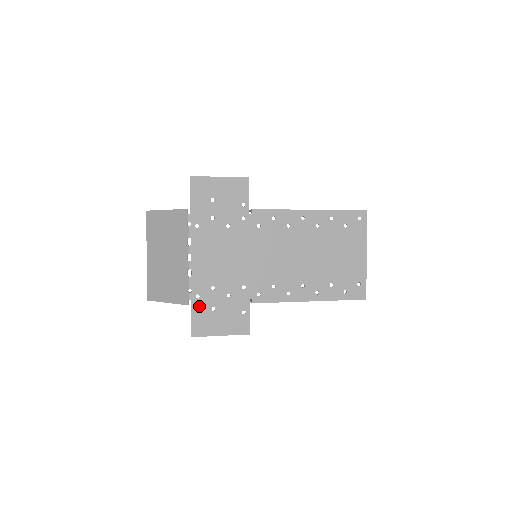
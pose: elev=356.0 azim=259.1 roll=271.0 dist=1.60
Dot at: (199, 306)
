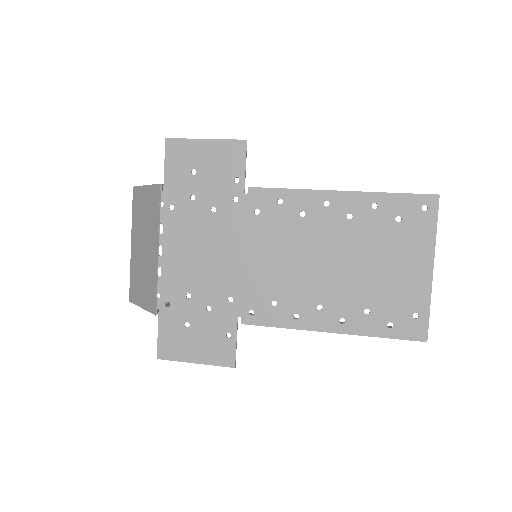
Dot at: (169, 318)
